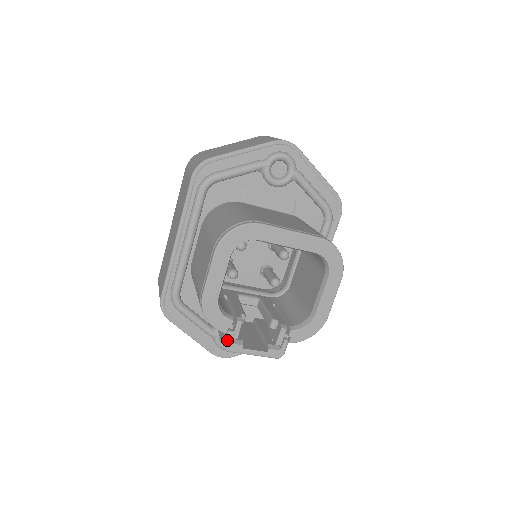
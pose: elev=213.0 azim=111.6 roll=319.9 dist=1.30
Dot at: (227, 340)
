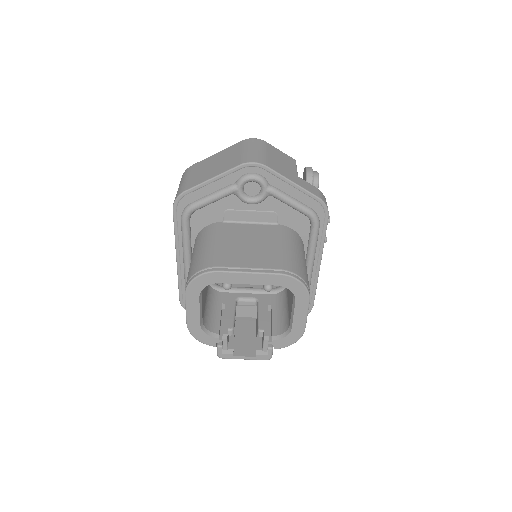
Dot at: (218, 352)
